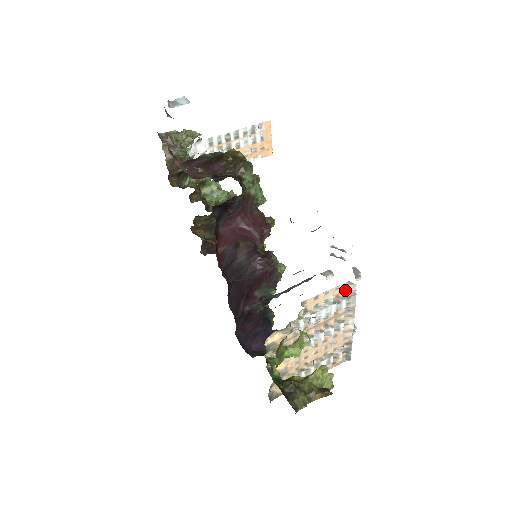
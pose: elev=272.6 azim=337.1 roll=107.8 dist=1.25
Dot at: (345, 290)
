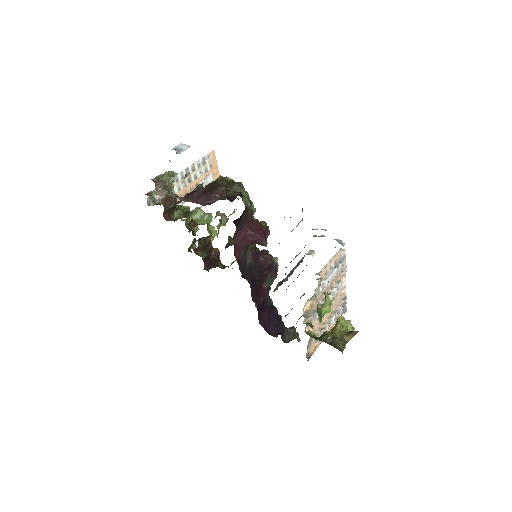
Dot at: (339, 256)
